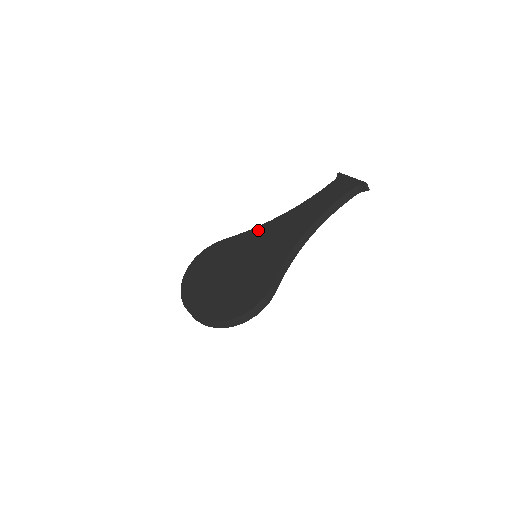
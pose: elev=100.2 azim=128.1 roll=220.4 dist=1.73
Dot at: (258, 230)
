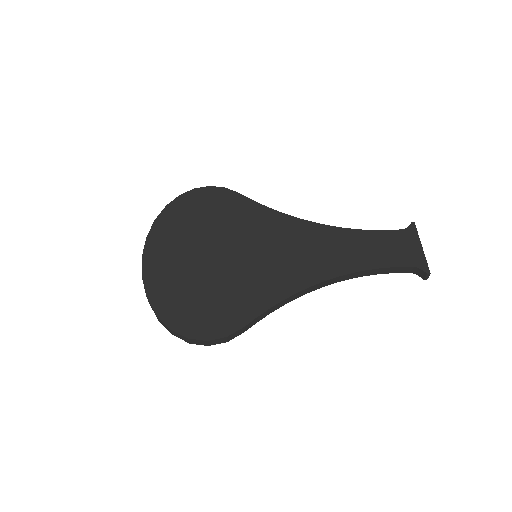
Dot at: (281, 220)
